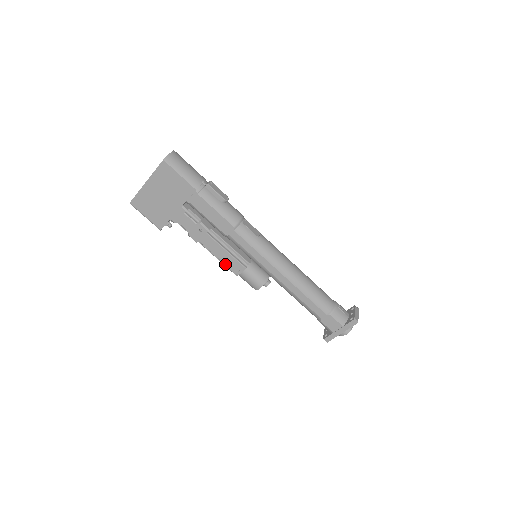
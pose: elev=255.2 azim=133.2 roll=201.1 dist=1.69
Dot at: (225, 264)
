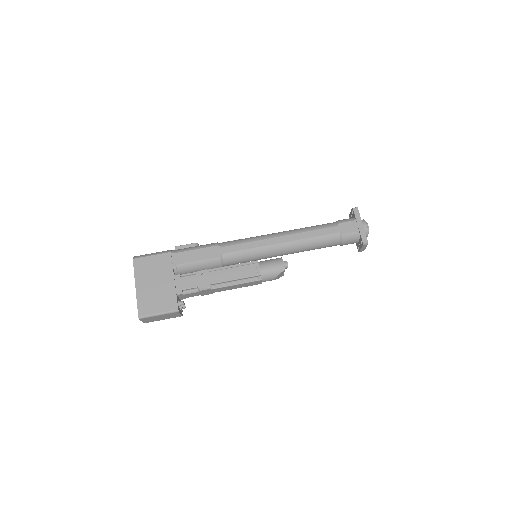
Dot at: (244, 278)
